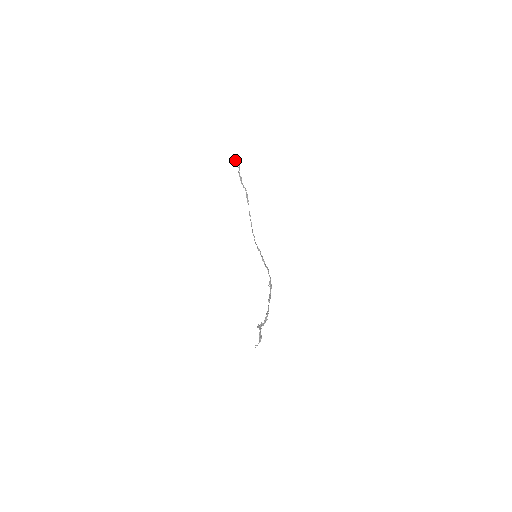
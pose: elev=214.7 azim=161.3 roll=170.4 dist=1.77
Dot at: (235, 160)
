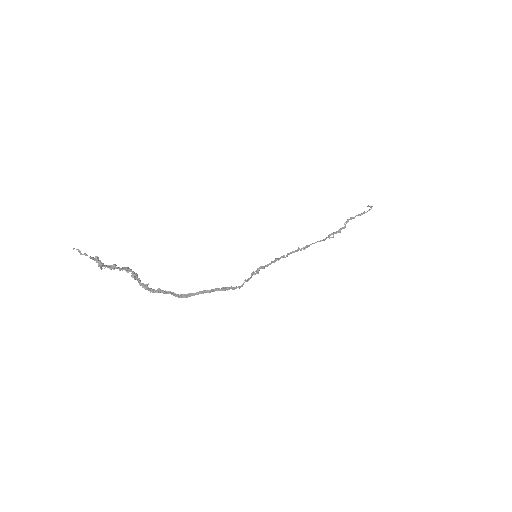
Dot at: (370, 206)
